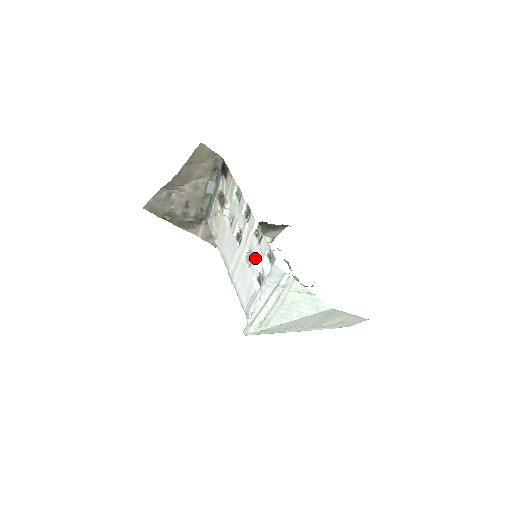
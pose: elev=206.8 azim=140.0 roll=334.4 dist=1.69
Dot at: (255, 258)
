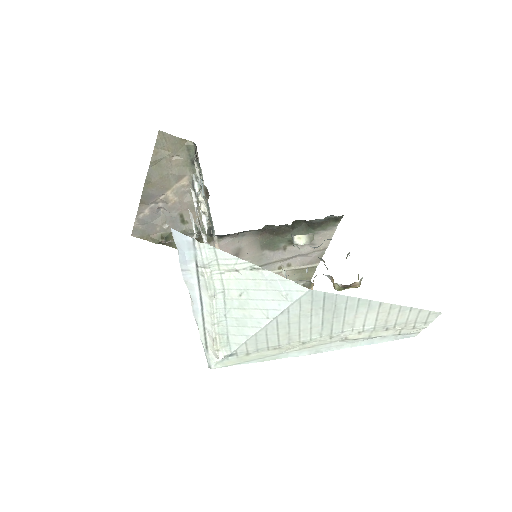
Dot at: occluded
